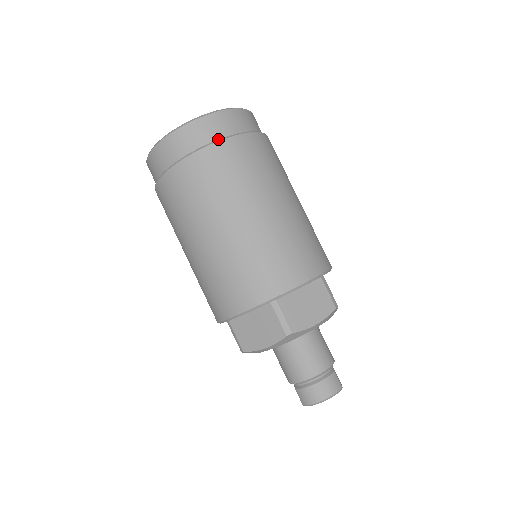
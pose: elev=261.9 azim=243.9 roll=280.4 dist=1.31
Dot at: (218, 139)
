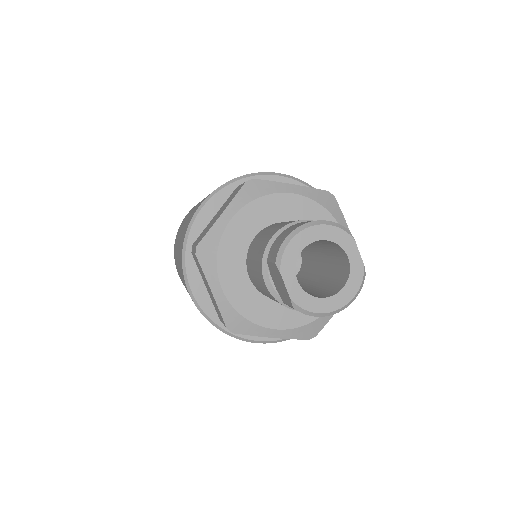
Dot at: occluded
